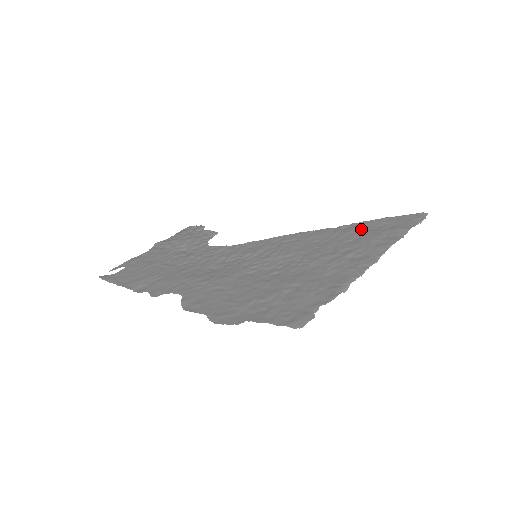
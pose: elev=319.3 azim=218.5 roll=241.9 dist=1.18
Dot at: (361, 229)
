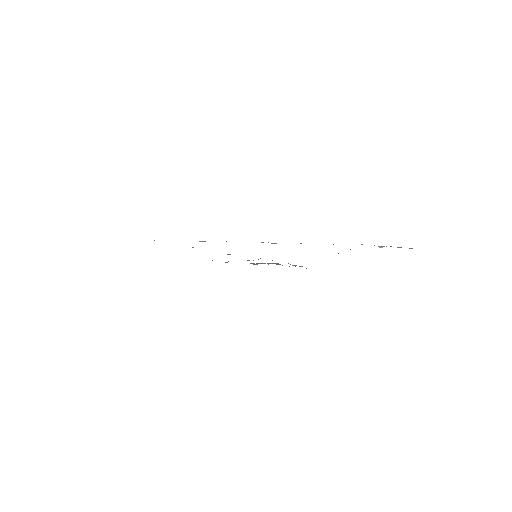
Dot at: occluded
